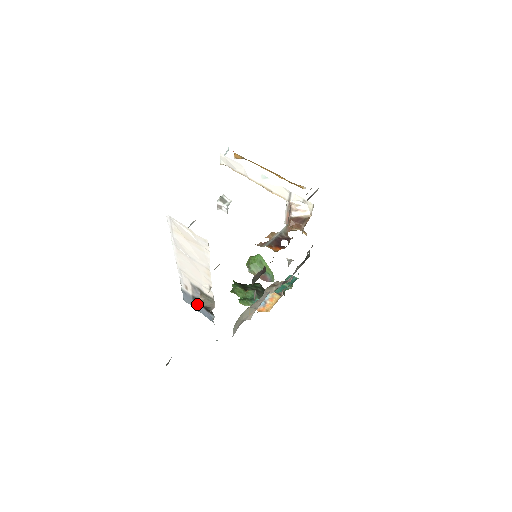
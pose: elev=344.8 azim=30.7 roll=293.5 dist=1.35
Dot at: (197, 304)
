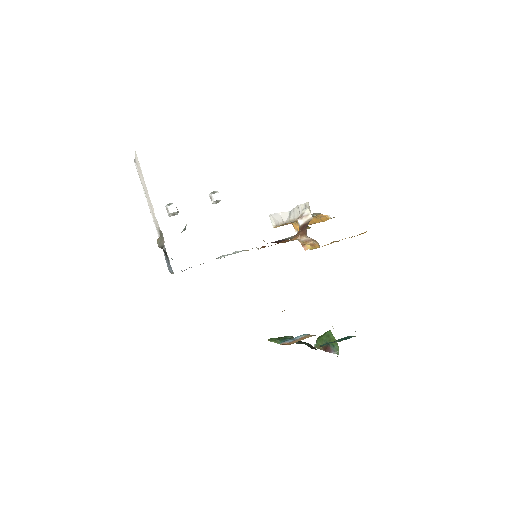
Dot at: (167, 260)
